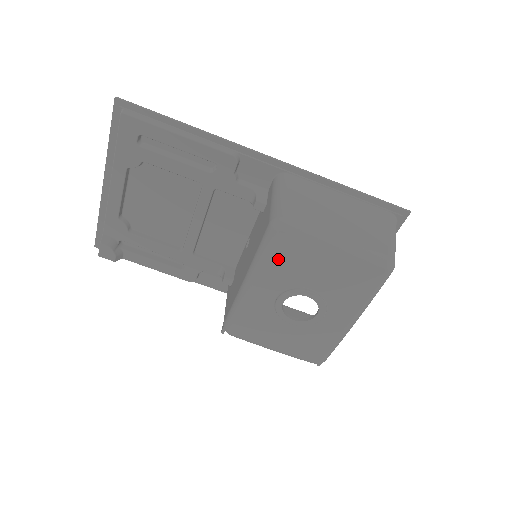
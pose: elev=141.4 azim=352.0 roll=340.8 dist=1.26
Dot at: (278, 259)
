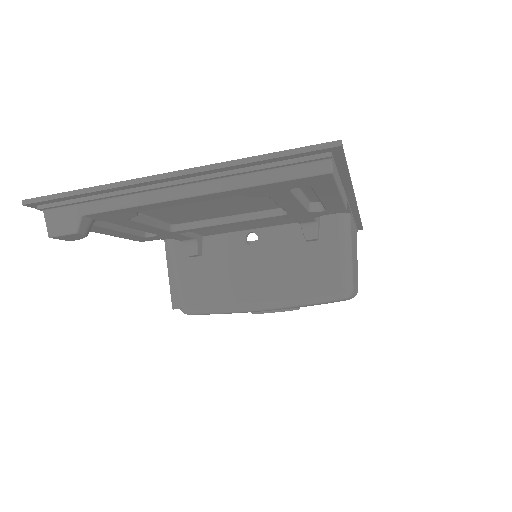
Dot at: occluded
